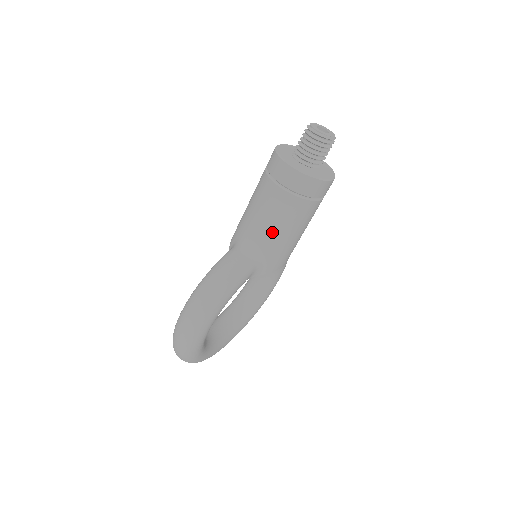
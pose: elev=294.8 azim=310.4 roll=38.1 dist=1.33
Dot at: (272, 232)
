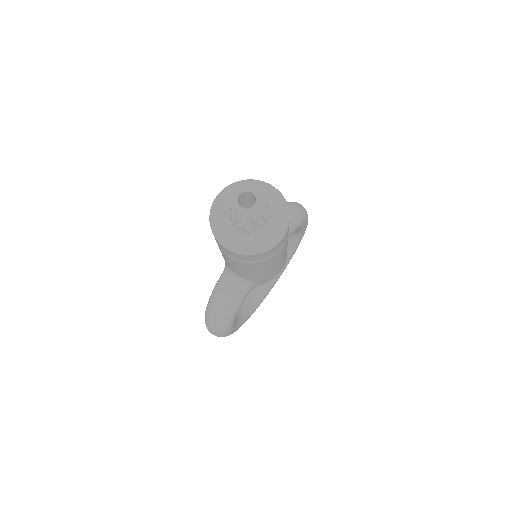
Dot at: (246, 274)
